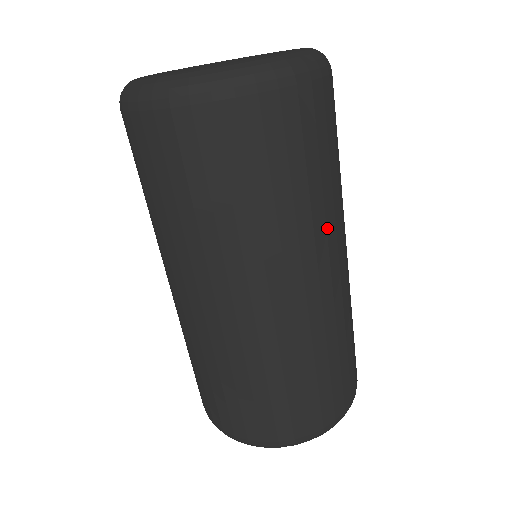
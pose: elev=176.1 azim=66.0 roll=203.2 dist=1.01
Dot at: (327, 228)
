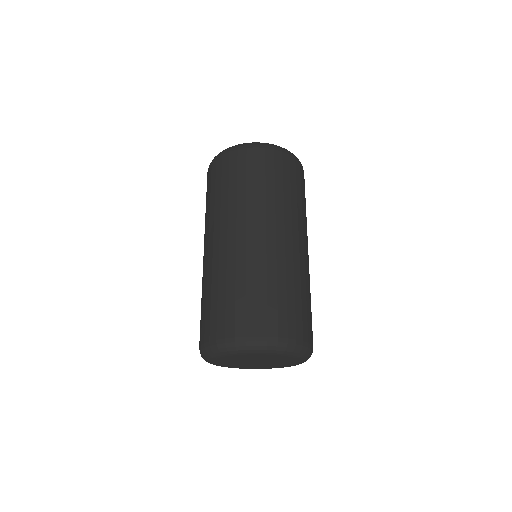
Dot at: occluded
